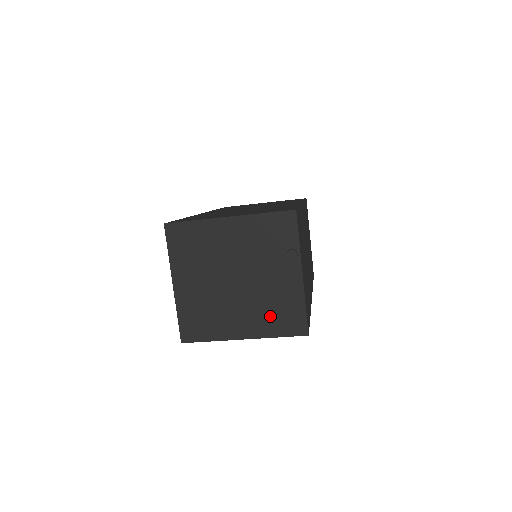
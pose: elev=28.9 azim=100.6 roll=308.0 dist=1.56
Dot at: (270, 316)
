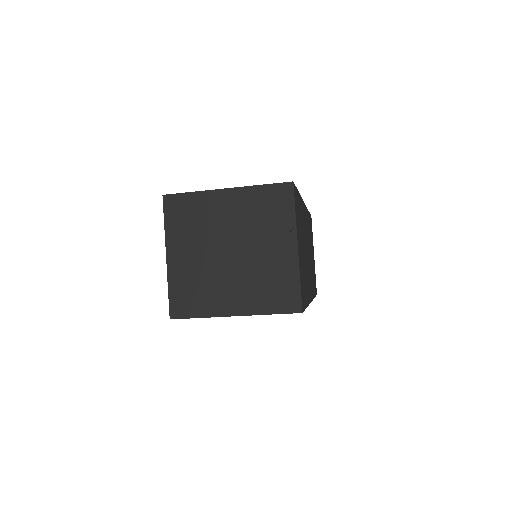
Dot at: (263, 291)
